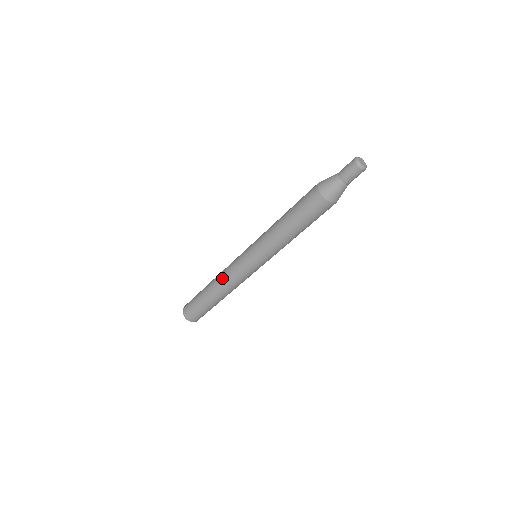
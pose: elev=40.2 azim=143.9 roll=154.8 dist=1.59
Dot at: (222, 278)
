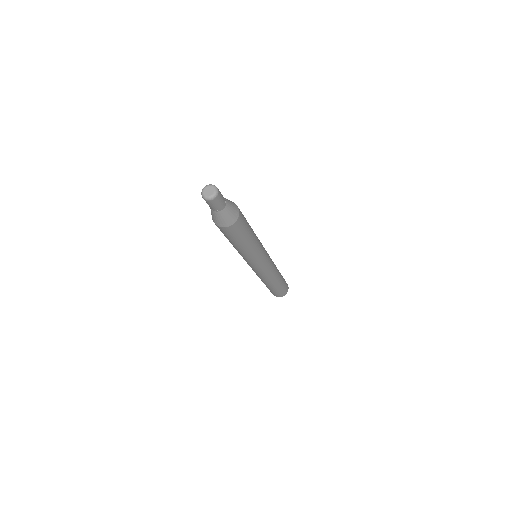
Dot at: occluded
